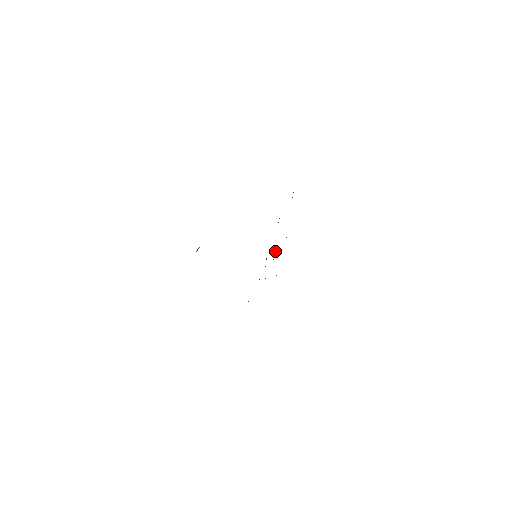
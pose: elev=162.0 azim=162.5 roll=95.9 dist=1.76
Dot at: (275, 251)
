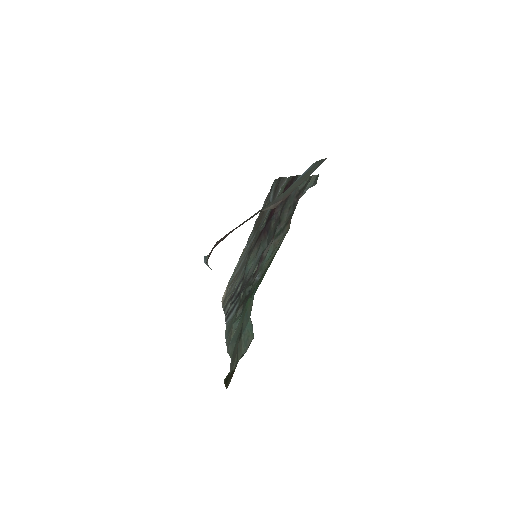
Dot at: (247, 260)
